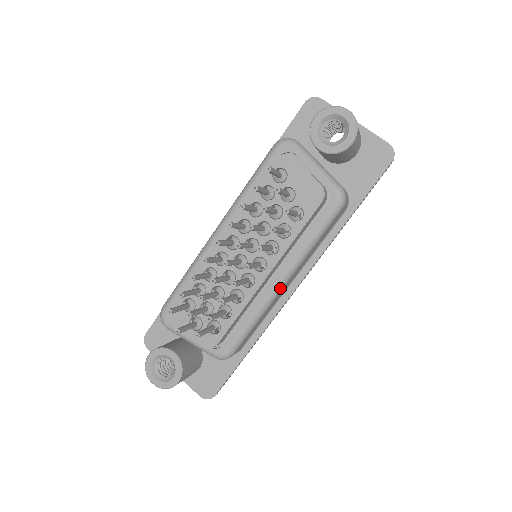
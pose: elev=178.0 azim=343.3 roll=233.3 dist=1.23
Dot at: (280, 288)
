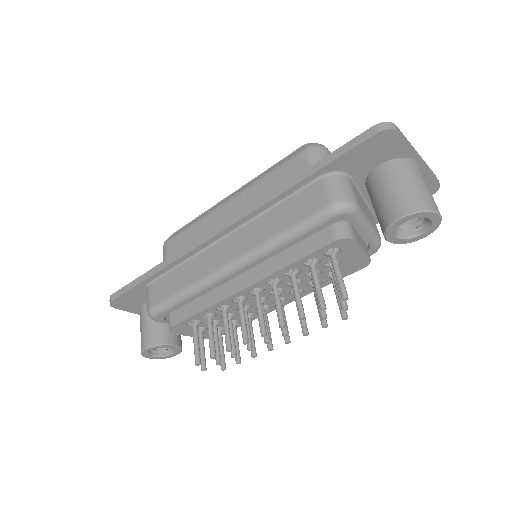
Dot at: occluded
